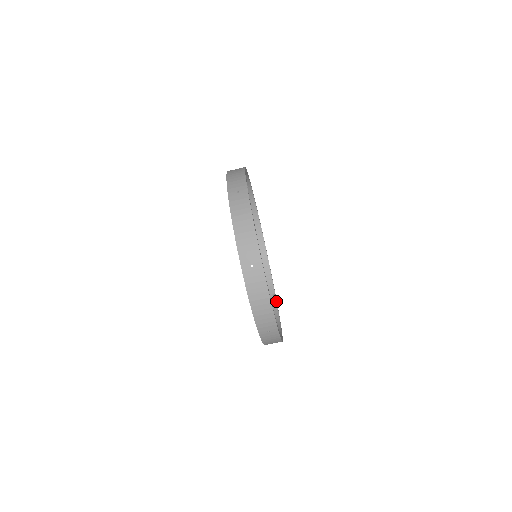
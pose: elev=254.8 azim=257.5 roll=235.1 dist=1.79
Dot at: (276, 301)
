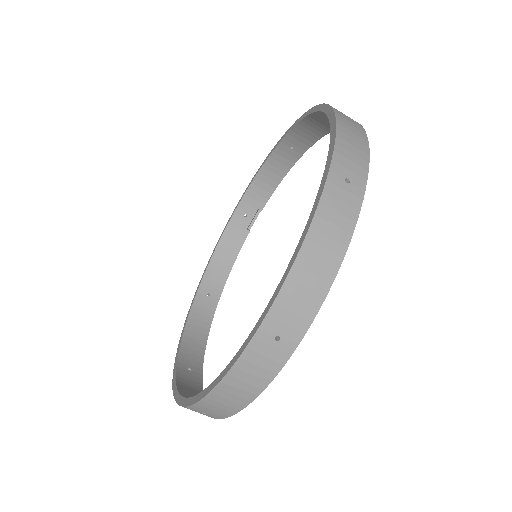
Dot at: (254, 220)
